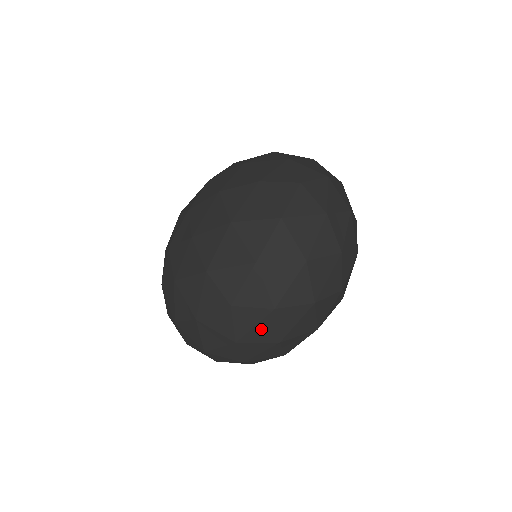
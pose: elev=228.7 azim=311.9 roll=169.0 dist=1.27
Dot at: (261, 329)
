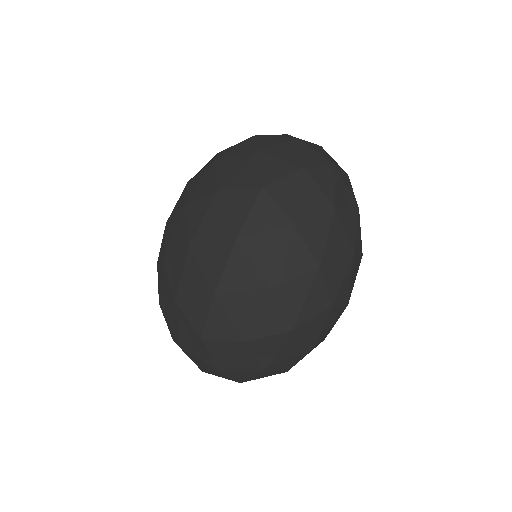
Dot at: (307, 197)
